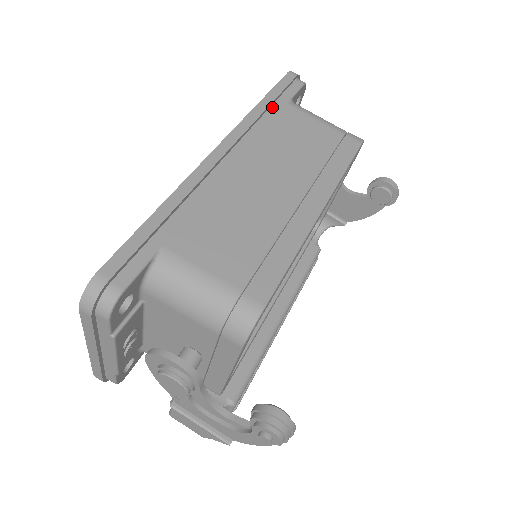
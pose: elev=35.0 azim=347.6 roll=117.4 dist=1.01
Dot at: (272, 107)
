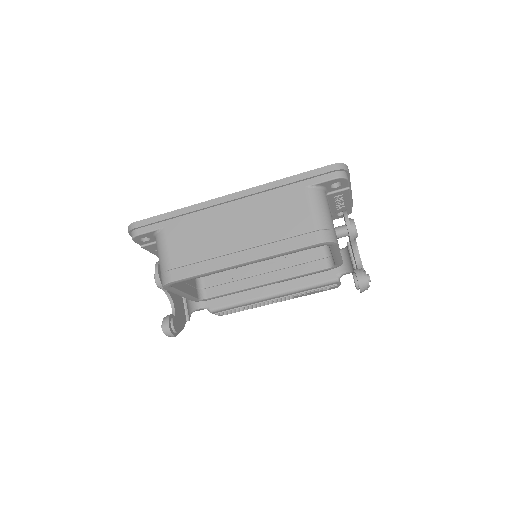
Dot at: (292, 185)
